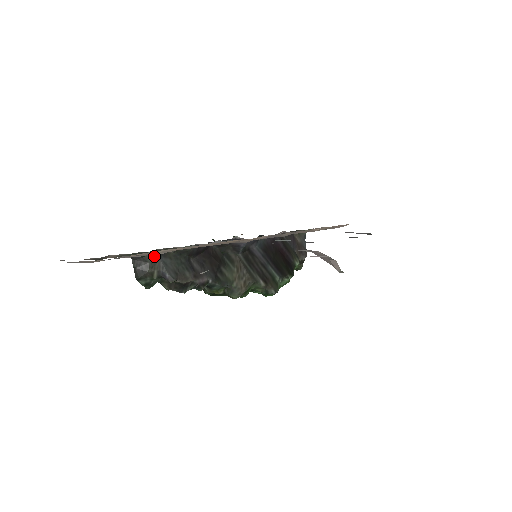
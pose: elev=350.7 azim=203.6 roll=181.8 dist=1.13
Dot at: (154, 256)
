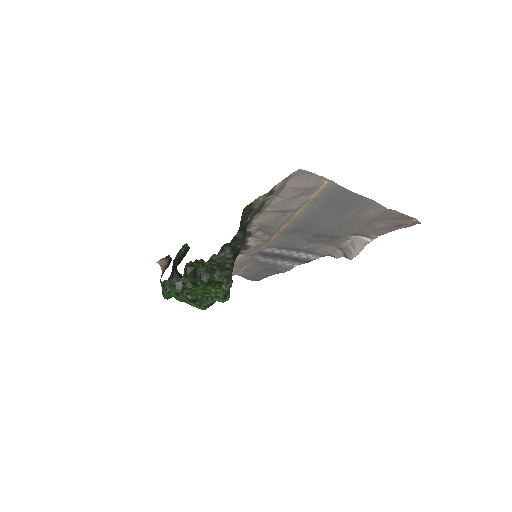
Dot at: (247, 219)
